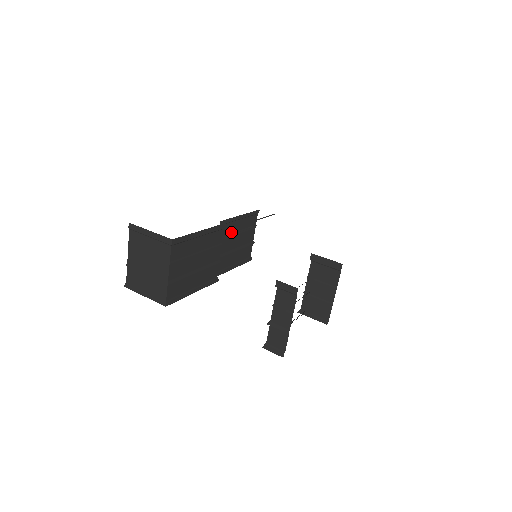
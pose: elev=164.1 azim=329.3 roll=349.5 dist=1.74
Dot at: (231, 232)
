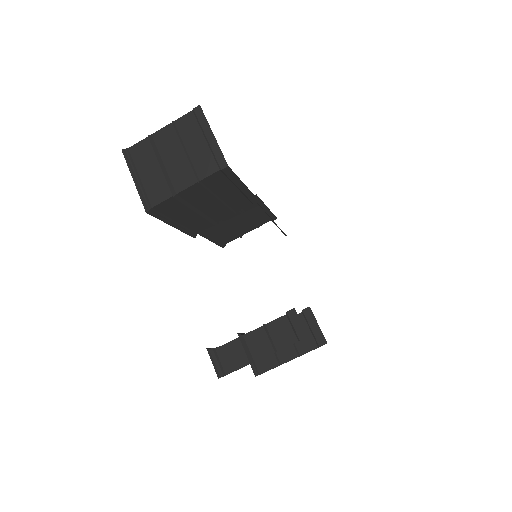
Dot at: (247, 211)
